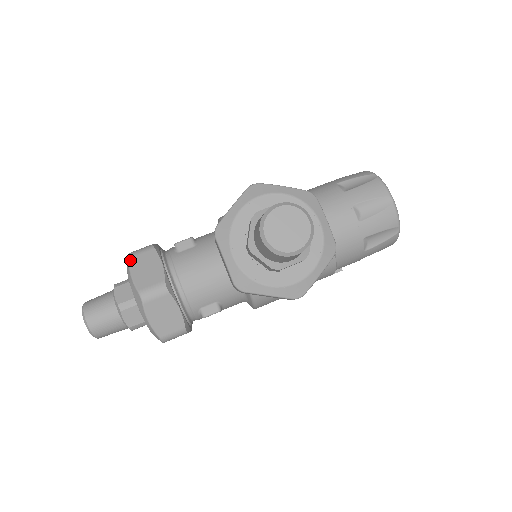
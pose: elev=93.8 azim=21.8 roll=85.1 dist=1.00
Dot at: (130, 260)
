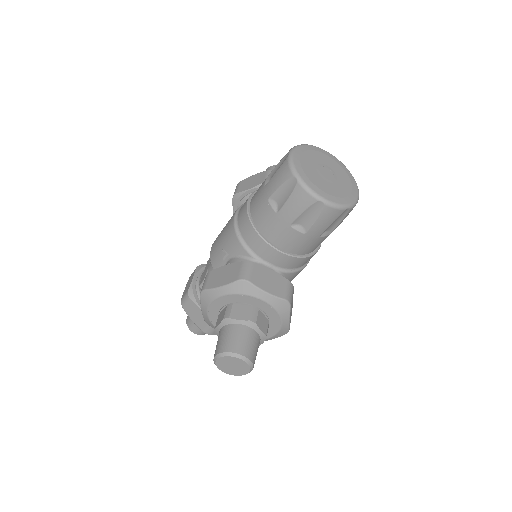
Dot at: (184, 310)
